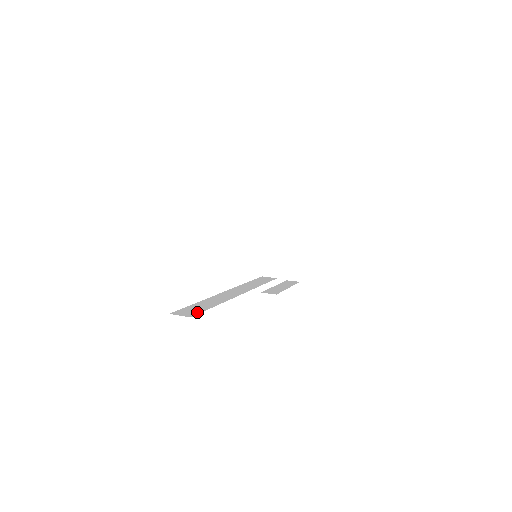
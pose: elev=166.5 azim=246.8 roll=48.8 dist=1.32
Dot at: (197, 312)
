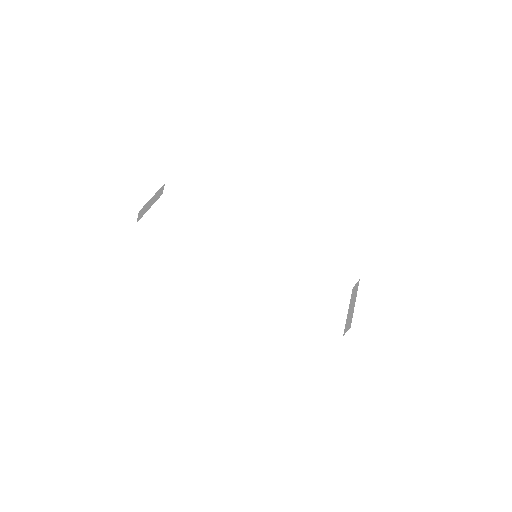
Dot at: occluded
